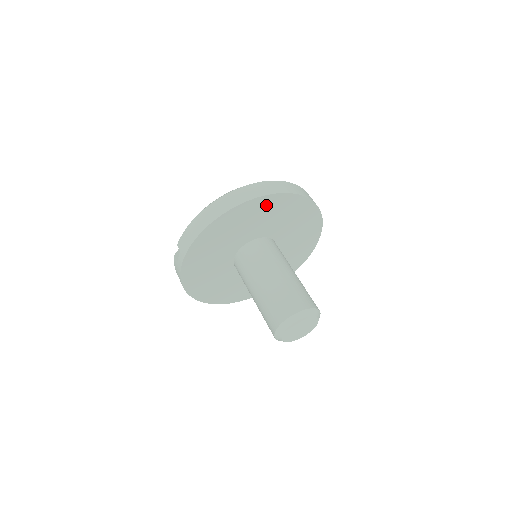
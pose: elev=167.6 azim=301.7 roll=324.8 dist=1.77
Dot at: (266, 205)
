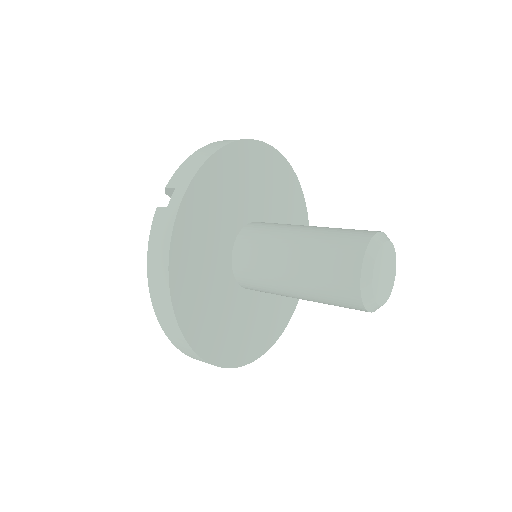
Dot at: (274, 167)
